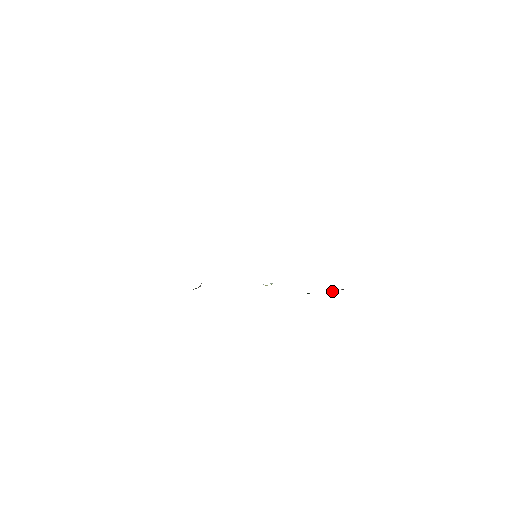
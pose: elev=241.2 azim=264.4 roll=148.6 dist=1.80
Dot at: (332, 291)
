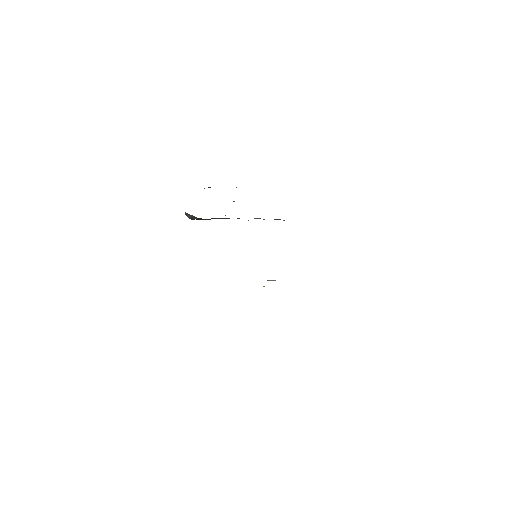
Dot at: occluded
